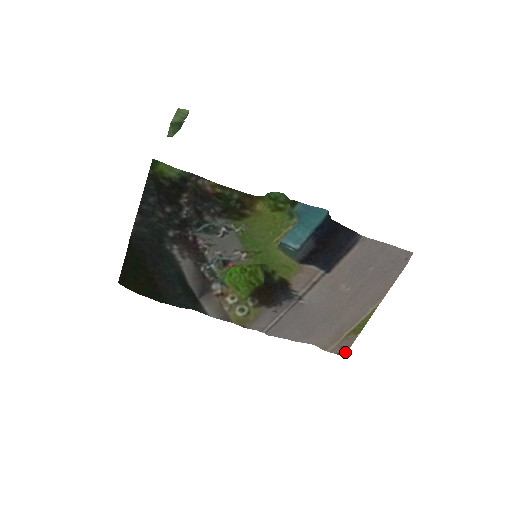
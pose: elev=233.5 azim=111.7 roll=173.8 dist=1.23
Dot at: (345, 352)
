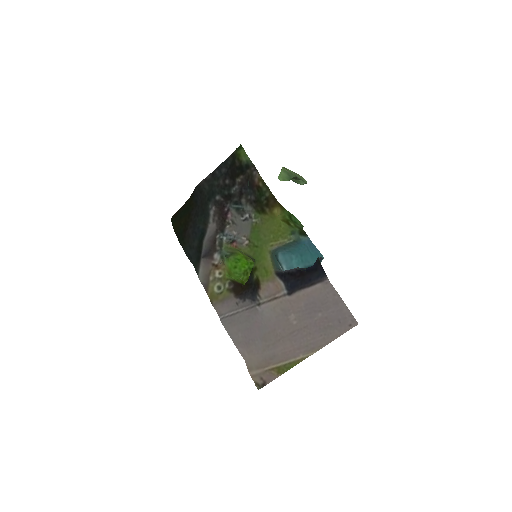
Dot at: (261, 386)
